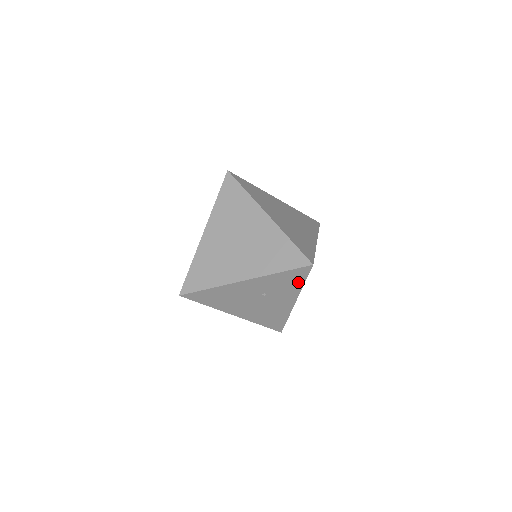
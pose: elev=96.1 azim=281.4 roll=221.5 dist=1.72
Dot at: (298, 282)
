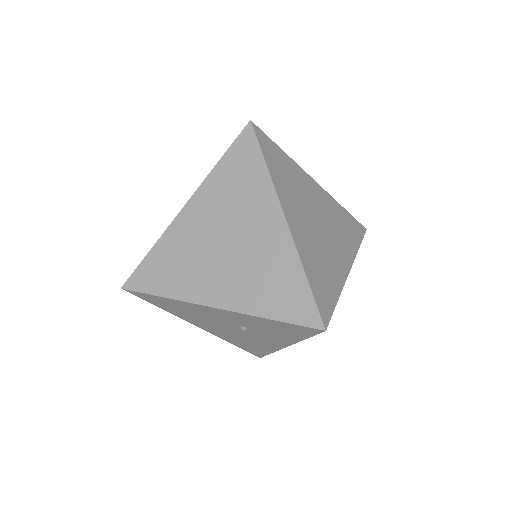
Dot at: (296, 335)
